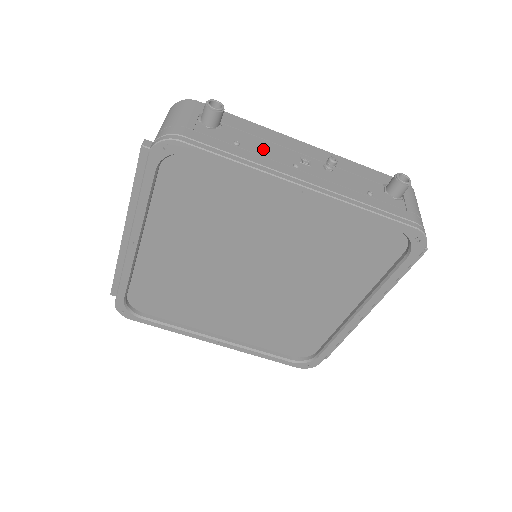
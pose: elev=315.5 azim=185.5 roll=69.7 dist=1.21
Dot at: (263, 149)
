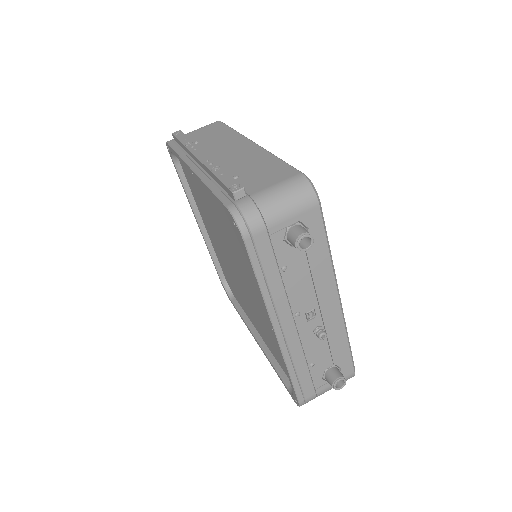
Dot at: (297, 286)
